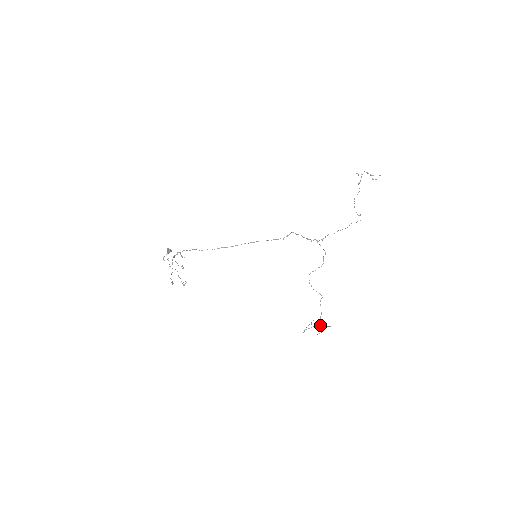
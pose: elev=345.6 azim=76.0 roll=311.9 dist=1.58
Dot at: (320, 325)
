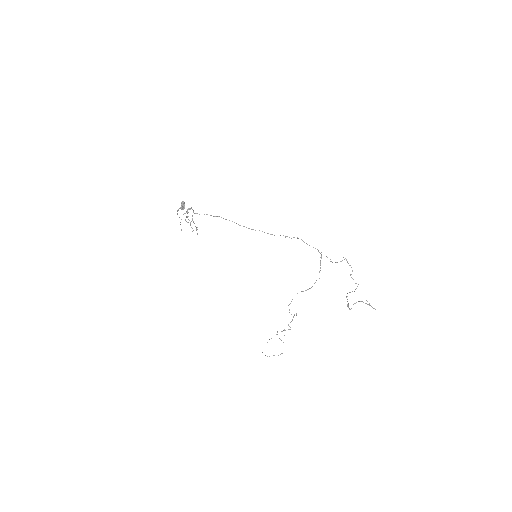
Dot at: occluded
